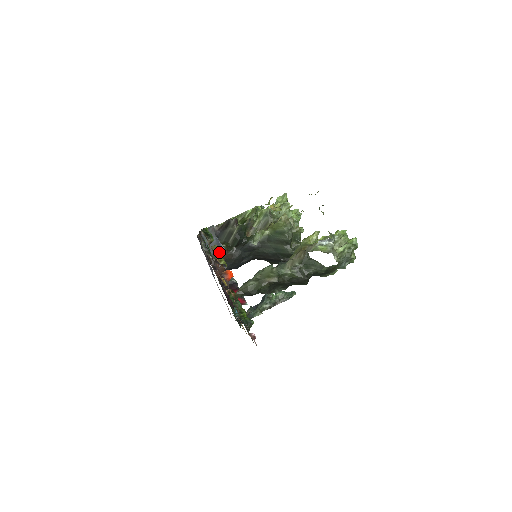
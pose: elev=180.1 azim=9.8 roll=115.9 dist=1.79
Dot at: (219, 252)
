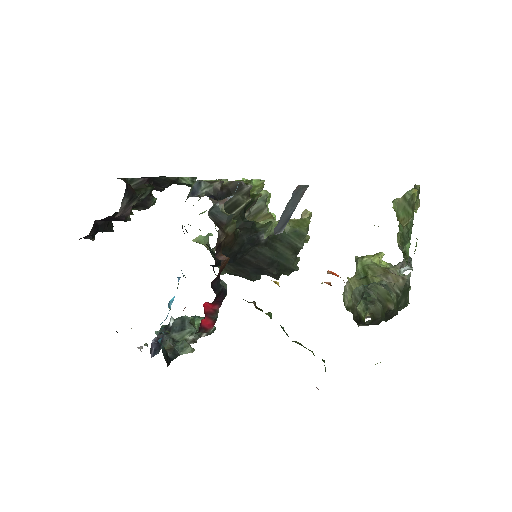
Dot at: (276, 233)
